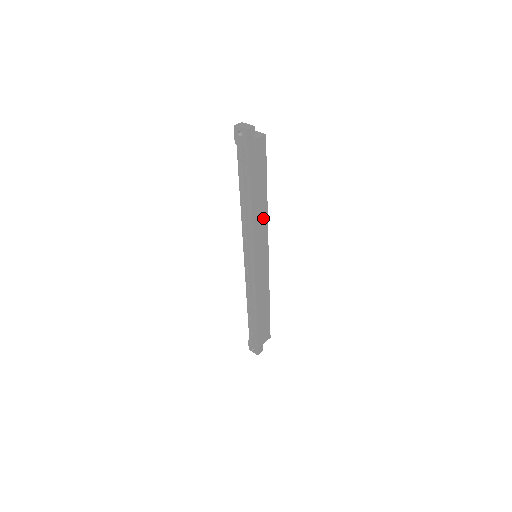
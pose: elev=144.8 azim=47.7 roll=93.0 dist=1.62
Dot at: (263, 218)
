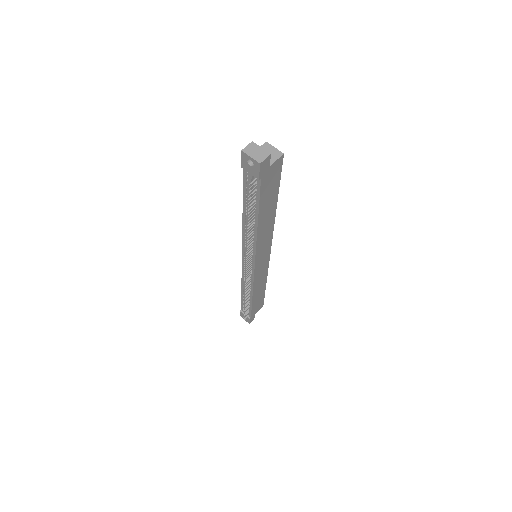
Dot at: (269, 229)
